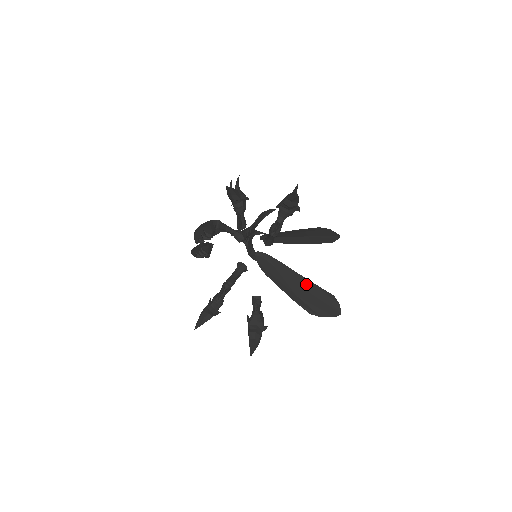
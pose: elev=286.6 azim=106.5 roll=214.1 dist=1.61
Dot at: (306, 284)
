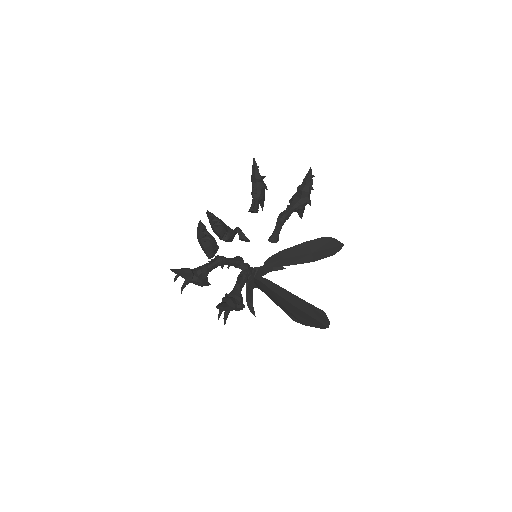
Dot at: (298, 302)
